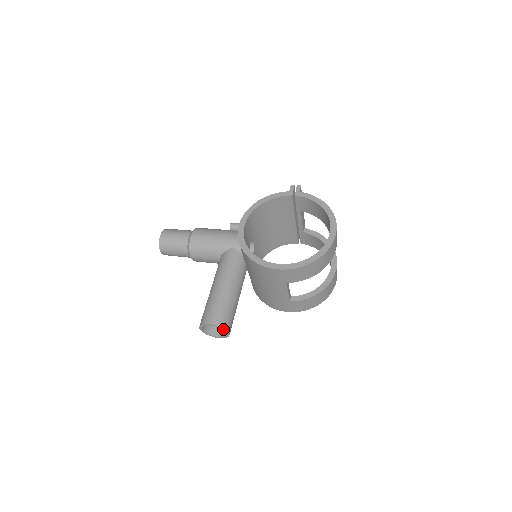
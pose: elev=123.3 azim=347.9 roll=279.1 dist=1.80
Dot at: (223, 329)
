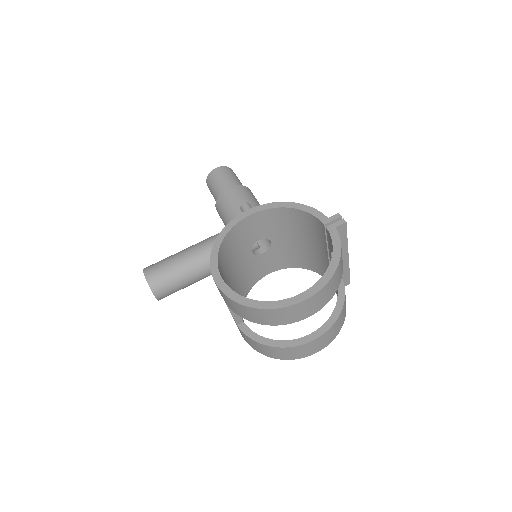
Dot at: (151, 289)
